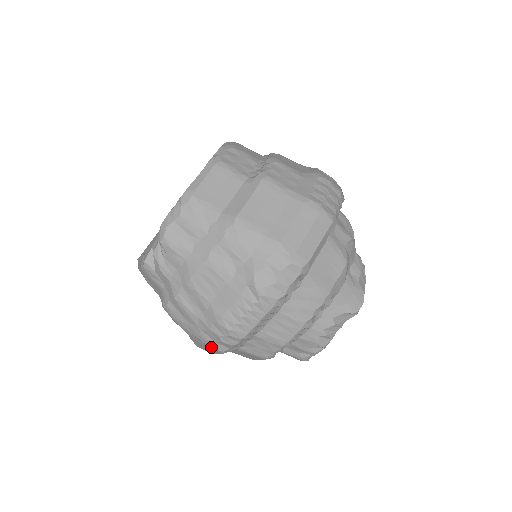
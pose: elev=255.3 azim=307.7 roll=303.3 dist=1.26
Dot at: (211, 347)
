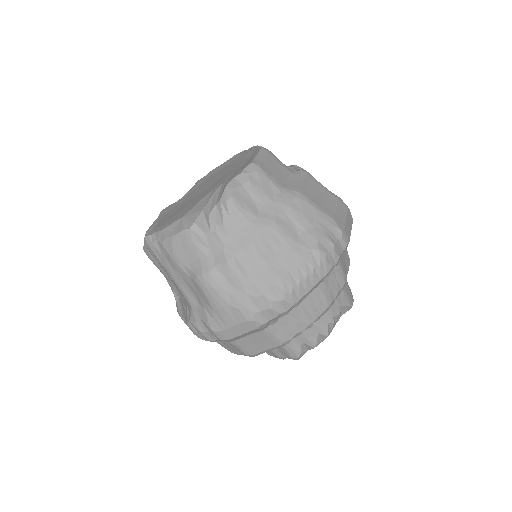
Dot at: (251, 318)
